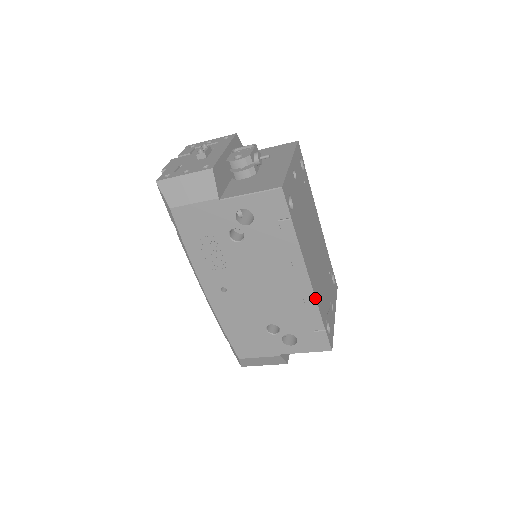
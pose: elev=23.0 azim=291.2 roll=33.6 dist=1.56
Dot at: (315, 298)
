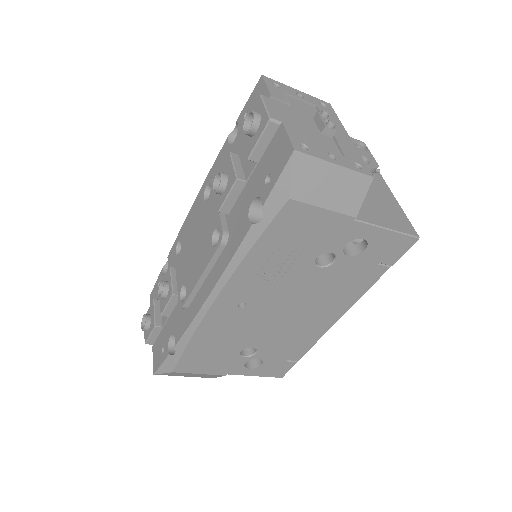
Dot at: occluded
